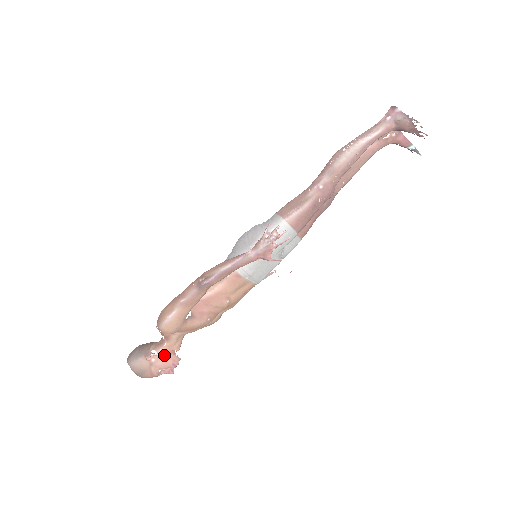
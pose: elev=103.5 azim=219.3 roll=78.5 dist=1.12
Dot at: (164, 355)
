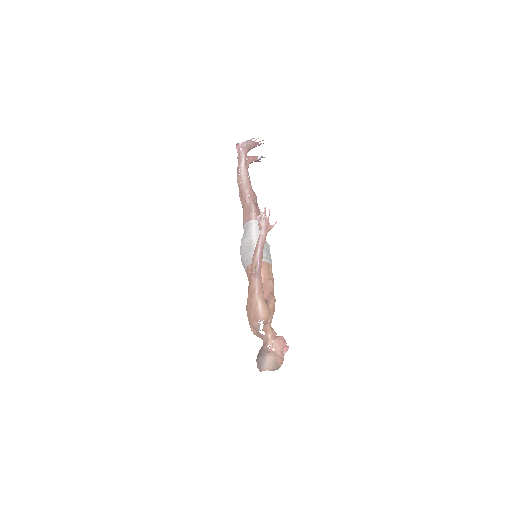
Dot at: (275, 341)
